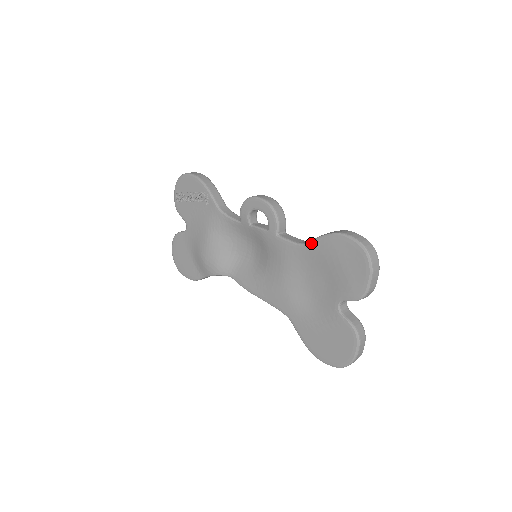
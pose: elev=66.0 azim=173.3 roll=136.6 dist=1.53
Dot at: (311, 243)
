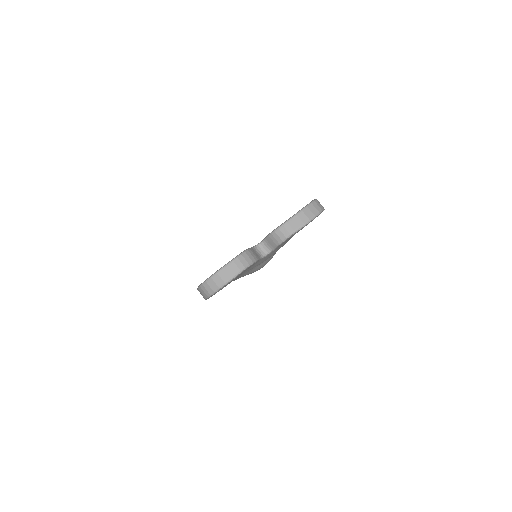
Dot at: occluded
